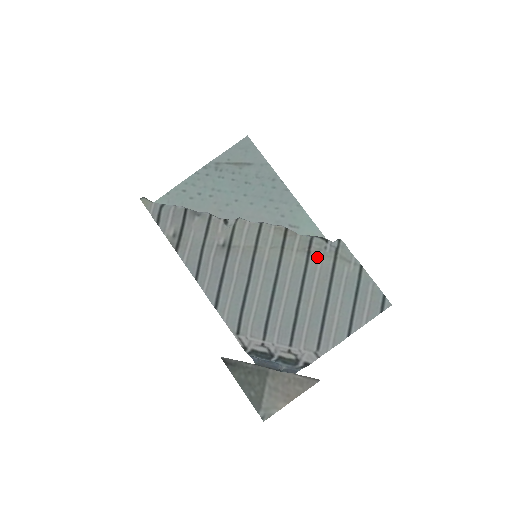
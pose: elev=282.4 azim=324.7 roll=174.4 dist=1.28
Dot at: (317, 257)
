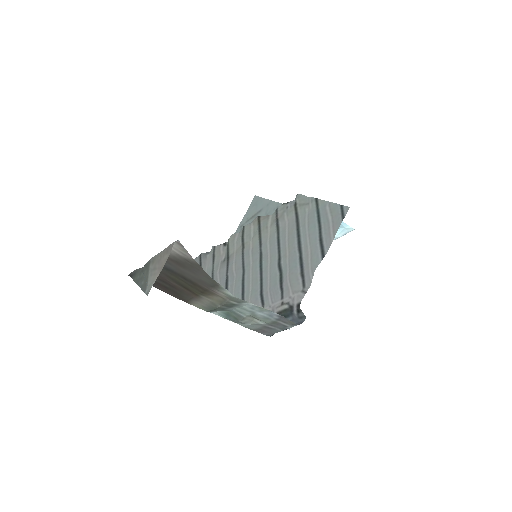
Dot at: (283, 218)
